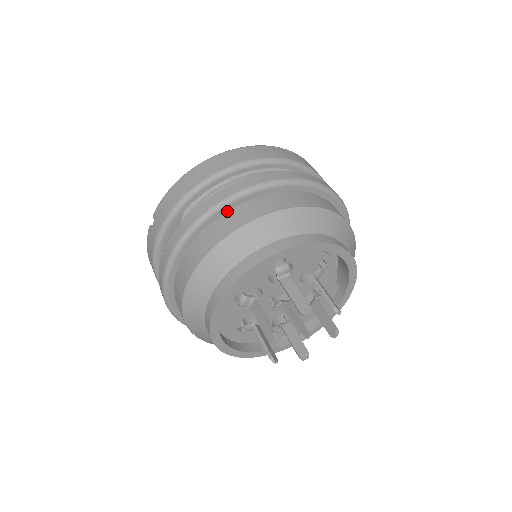
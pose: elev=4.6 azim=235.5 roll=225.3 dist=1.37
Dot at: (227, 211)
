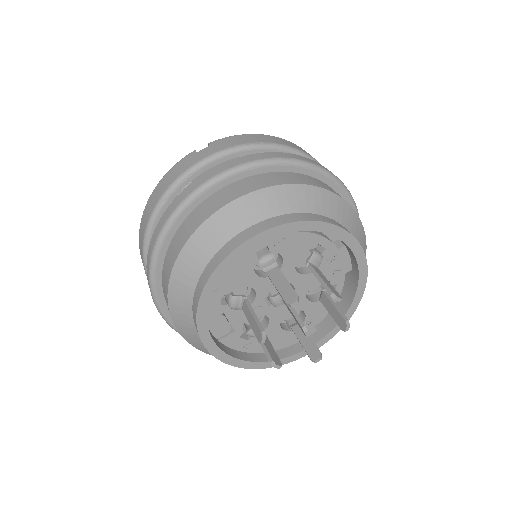
Dot at: (304, 174)
